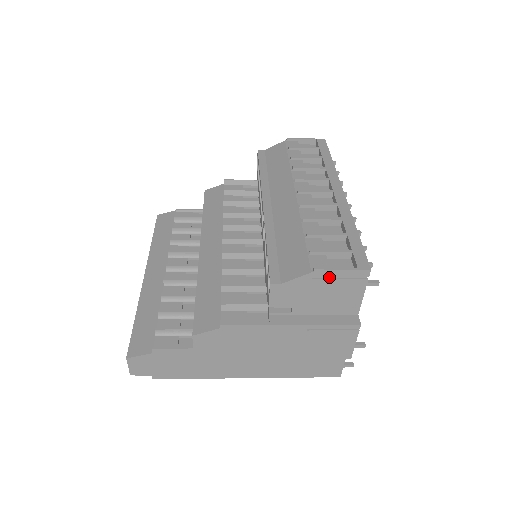
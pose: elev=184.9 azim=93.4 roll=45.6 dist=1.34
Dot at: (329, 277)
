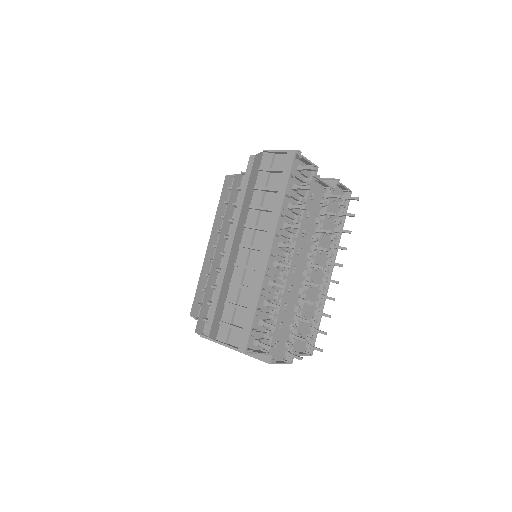
Dot at: (231, 343)
